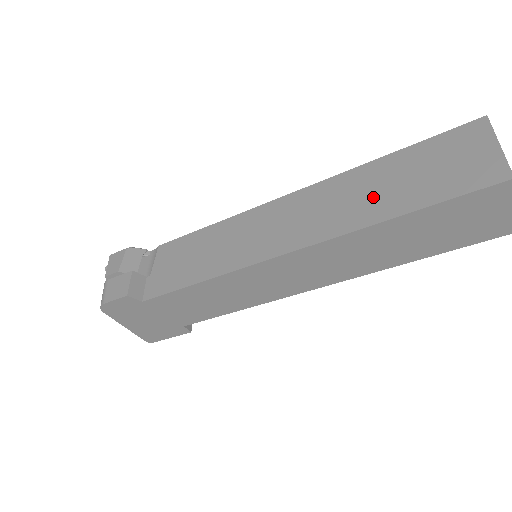
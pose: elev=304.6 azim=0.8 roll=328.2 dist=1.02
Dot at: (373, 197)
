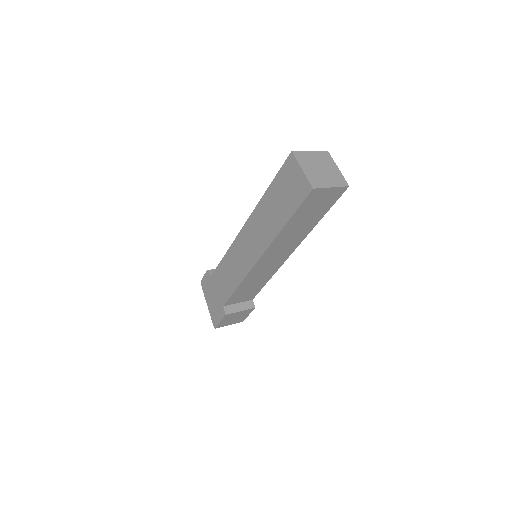
Dot at: occluded
